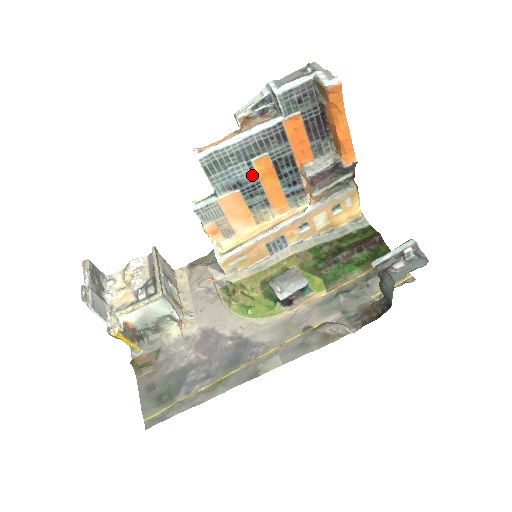
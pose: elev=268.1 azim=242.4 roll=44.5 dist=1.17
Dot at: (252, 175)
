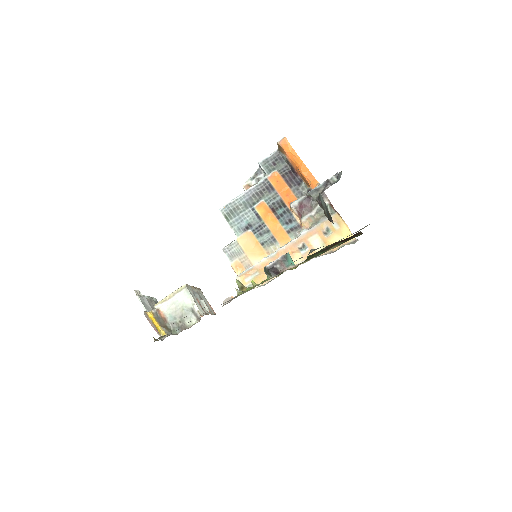
Dot at: (257, 218)
